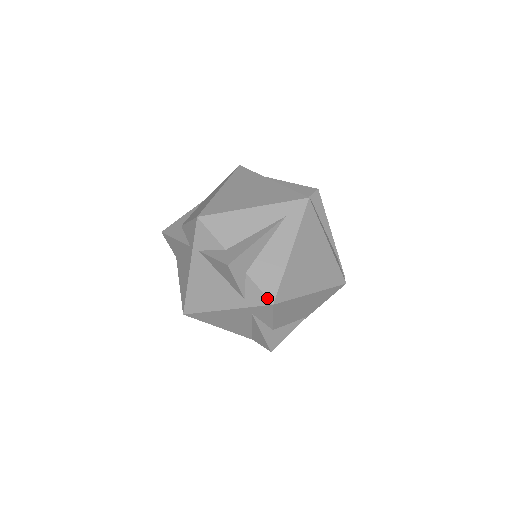
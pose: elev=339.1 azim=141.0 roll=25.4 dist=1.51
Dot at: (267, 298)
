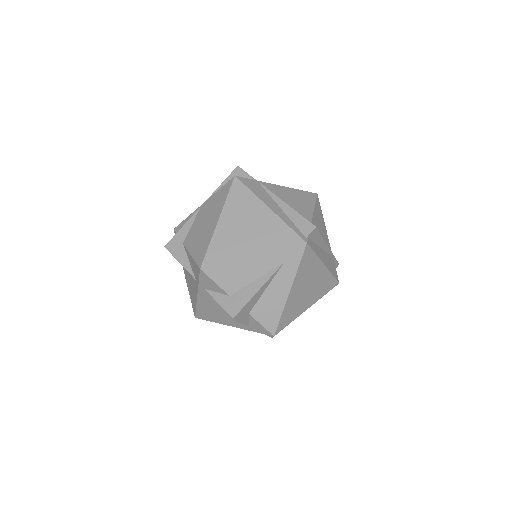
Dot at: (268, 332)
